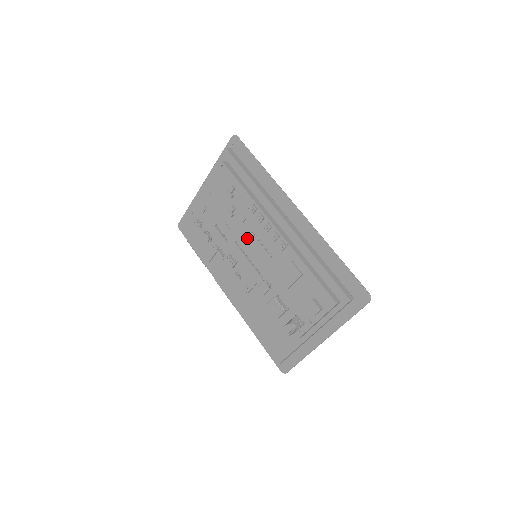
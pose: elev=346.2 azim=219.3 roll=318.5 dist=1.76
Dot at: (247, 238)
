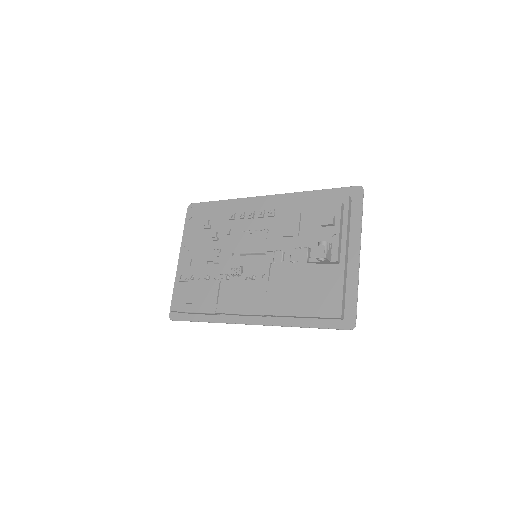
Dot at: (240, 241)
